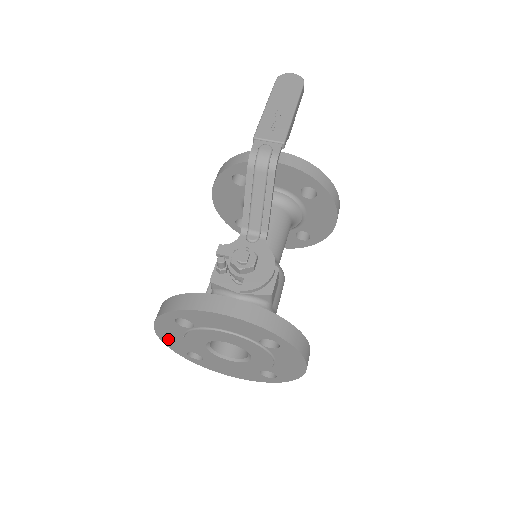
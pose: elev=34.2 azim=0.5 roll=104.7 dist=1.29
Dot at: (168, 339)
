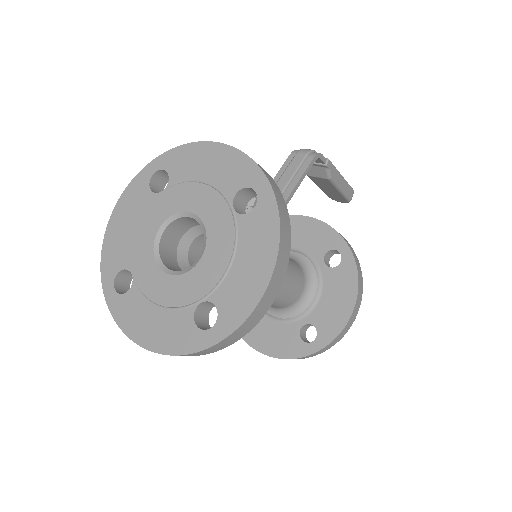
Dot at: (114, 237)
